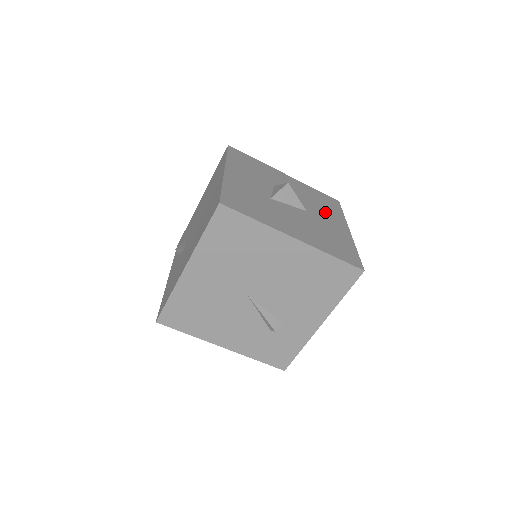
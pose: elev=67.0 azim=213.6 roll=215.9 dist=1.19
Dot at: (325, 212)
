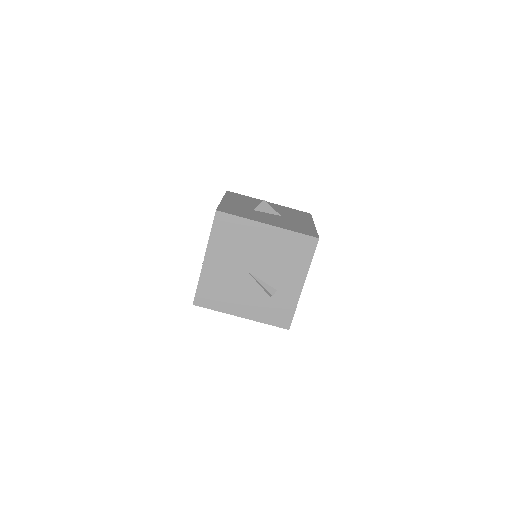
Dot at: (296, 217)
